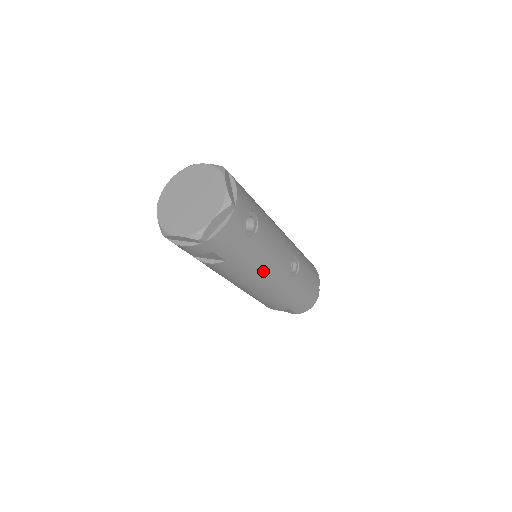
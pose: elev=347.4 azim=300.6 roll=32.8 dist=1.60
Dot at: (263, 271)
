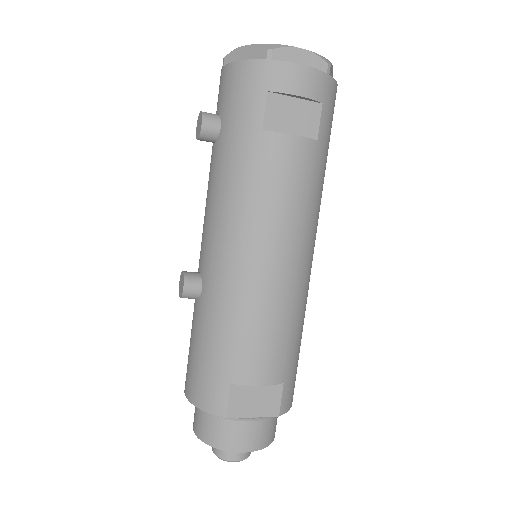
Dot at: (316, 222)
